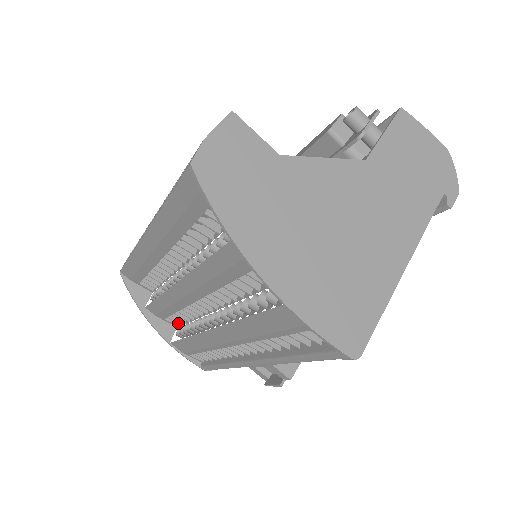
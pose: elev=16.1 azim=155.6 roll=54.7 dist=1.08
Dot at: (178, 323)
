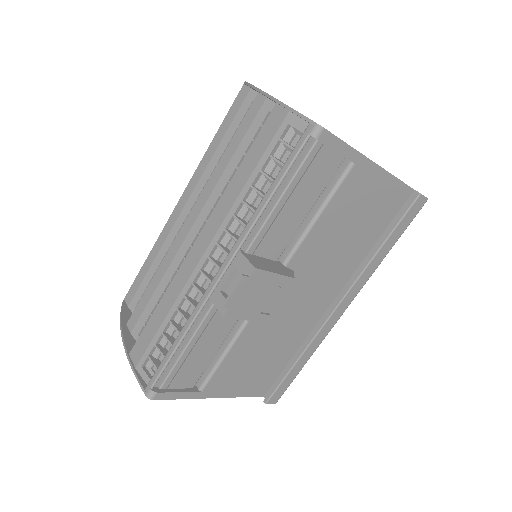
Dot at: occluded
